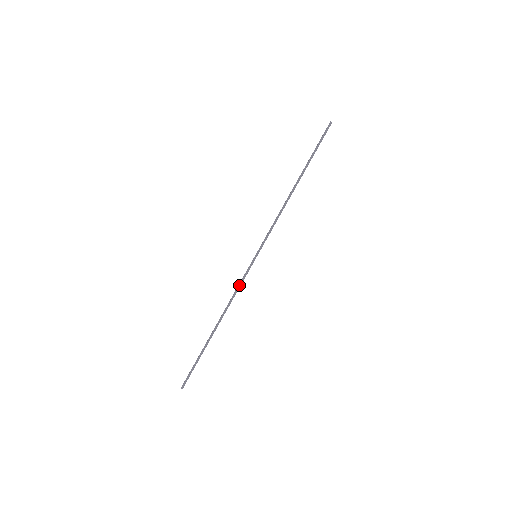
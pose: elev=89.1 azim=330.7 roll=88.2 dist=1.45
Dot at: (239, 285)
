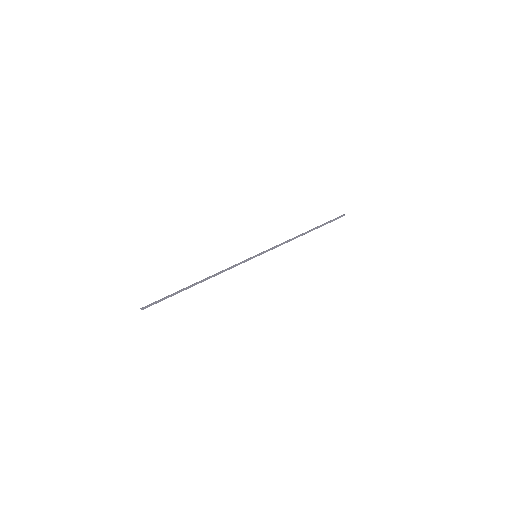
Dot at: (234, 266)
